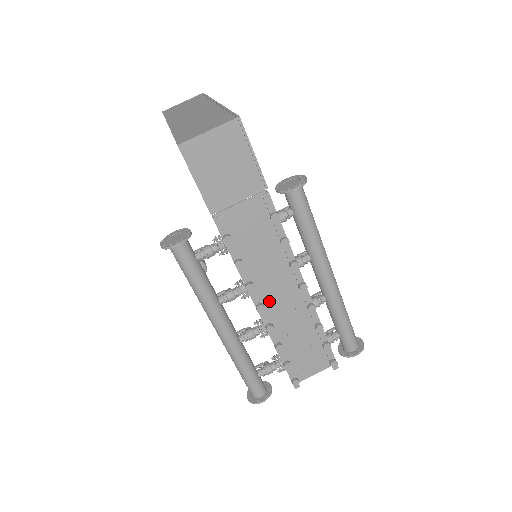
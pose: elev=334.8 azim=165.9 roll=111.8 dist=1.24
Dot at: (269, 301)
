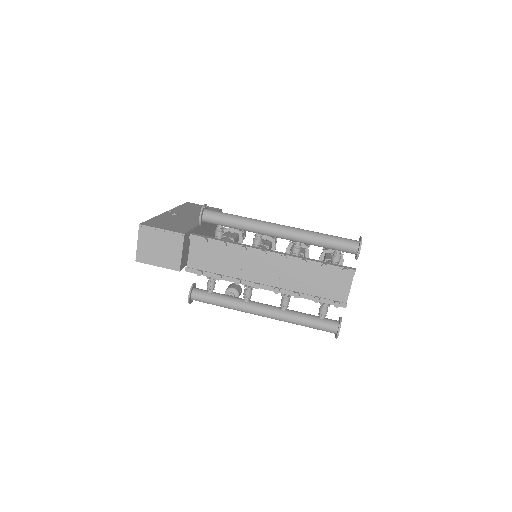
Dot at: (263, 277)
